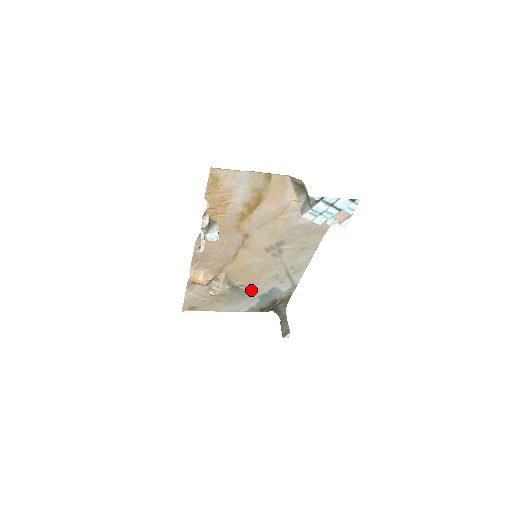
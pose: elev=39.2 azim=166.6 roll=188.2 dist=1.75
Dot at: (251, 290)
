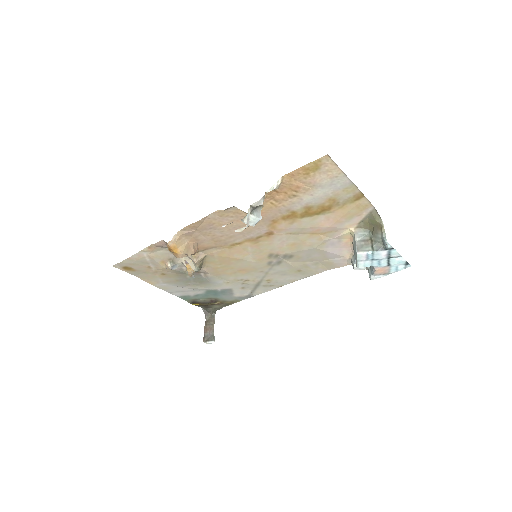
Dot at: (208, 281)
